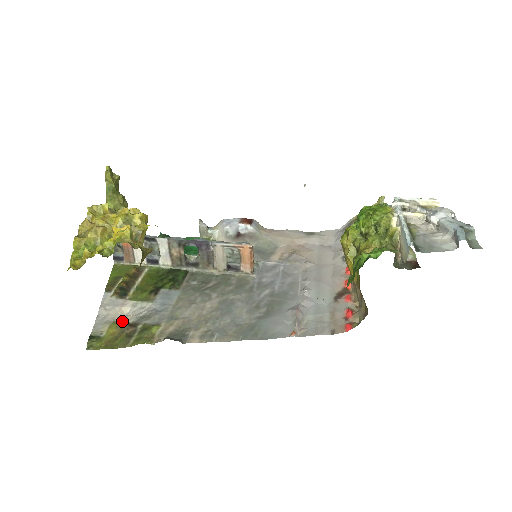
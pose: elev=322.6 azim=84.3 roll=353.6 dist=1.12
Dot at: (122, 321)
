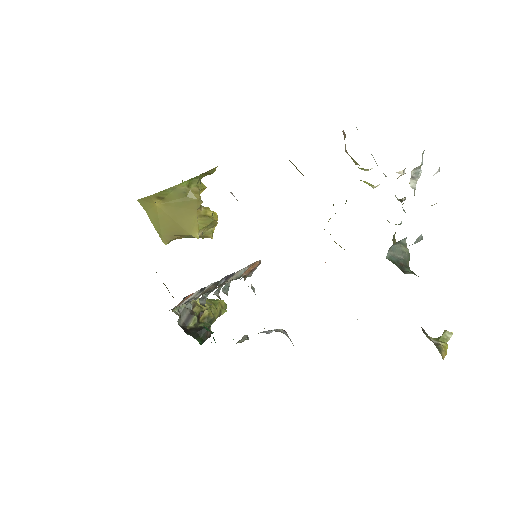
Dot at: occluded
